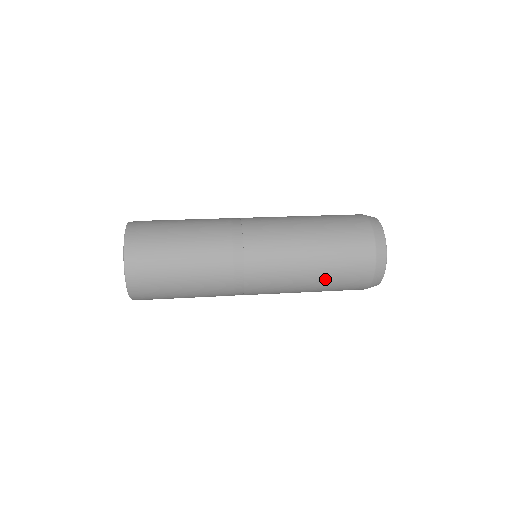
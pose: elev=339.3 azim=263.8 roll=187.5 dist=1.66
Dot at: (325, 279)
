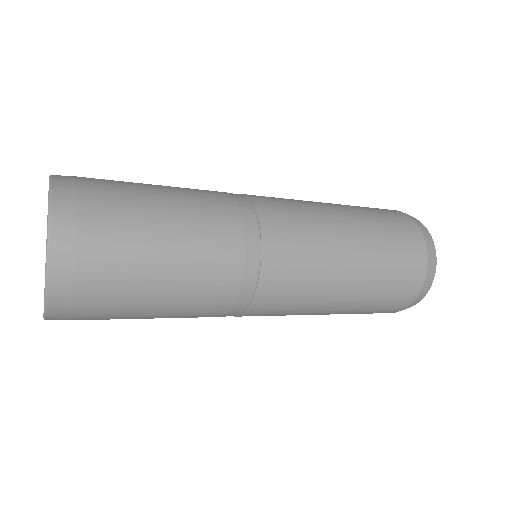
Dot at: (351, 309)
